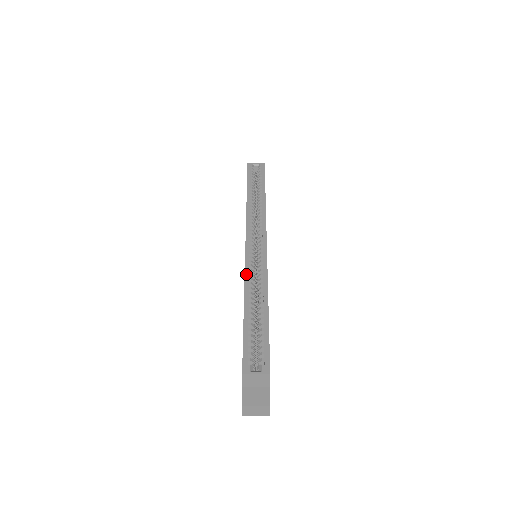
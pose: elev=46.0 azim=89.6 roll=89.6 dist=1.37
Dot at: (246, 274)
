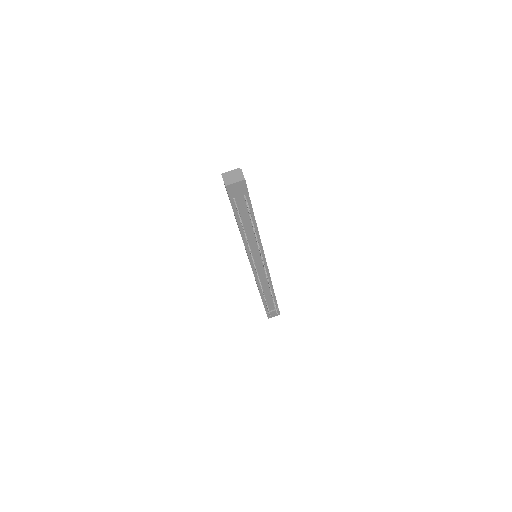
Dot at: occluded
